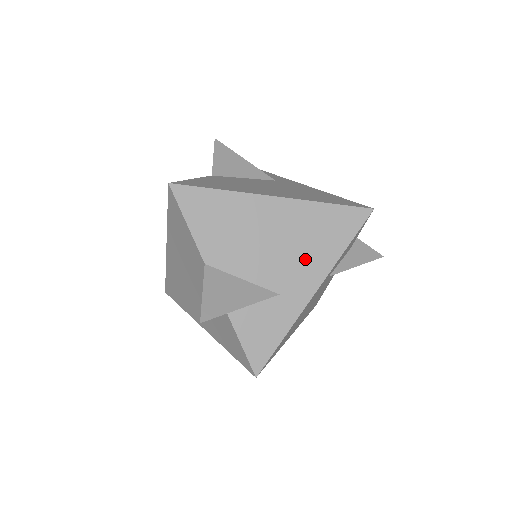
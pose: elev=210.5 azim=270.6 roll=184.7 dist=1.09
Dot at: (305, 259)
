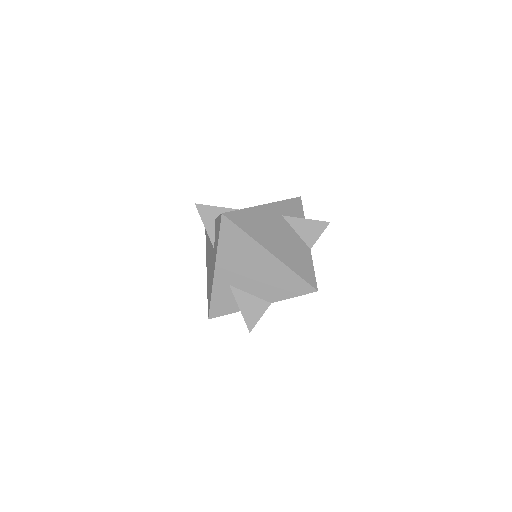
Dot at: occluded
